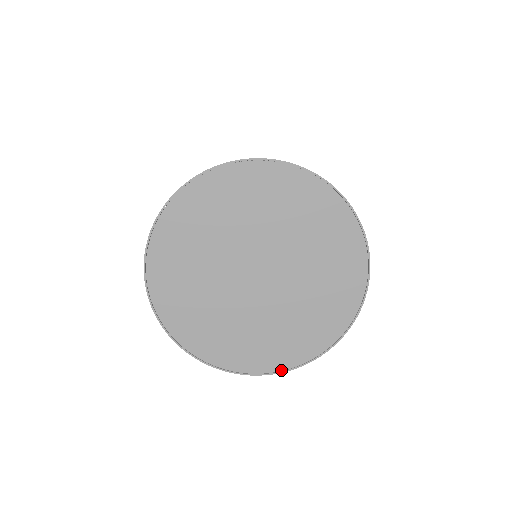
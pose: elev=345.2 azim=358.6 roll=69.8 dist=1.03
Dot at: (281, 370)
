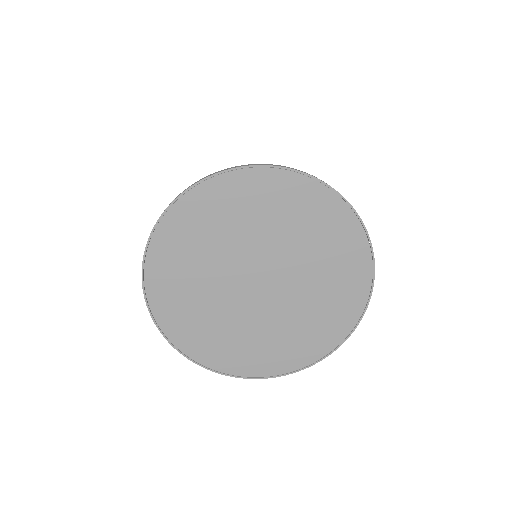
Dot at: (363, 310)
